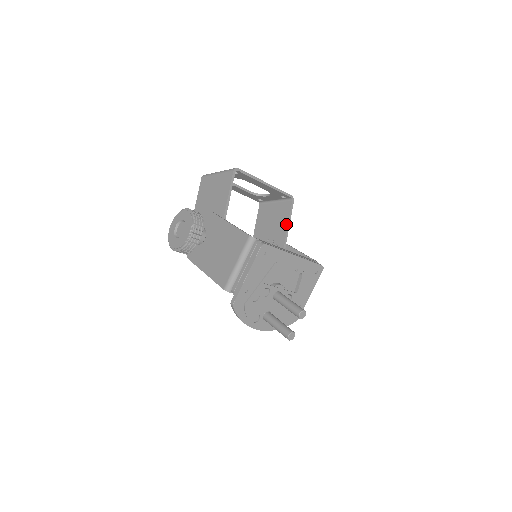
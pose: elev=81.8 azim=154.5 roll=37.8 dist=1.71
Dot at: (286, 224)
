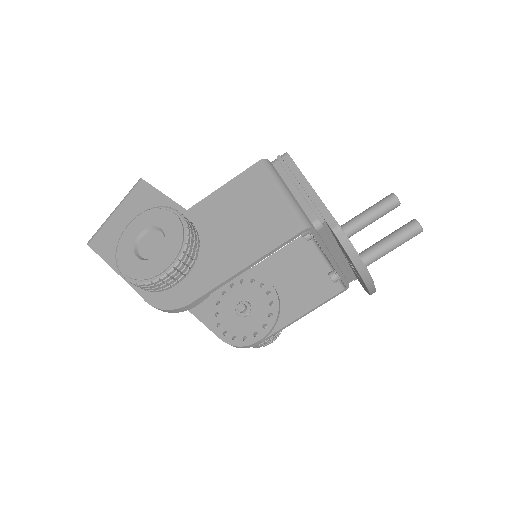
Dot at: occluded
